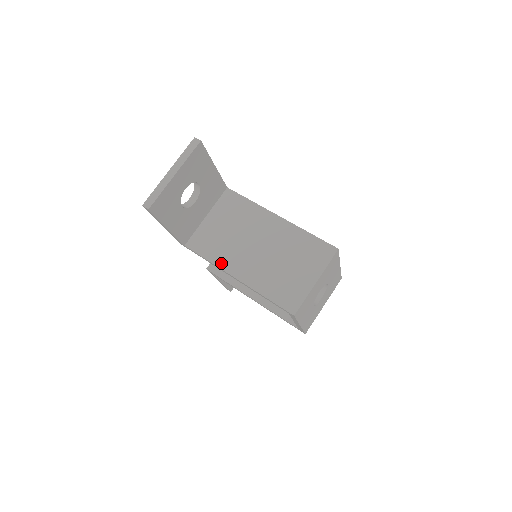
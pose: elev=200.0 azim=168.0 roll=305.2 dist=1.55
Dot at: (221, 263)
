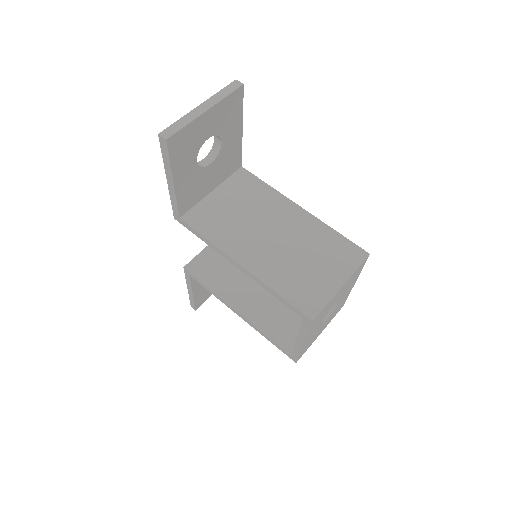
Dot at: (224, 245)
